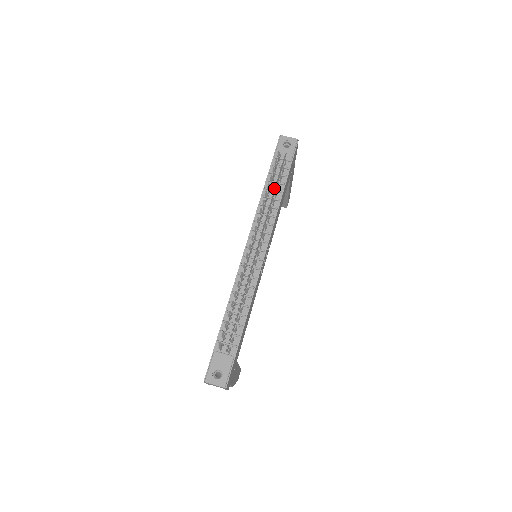
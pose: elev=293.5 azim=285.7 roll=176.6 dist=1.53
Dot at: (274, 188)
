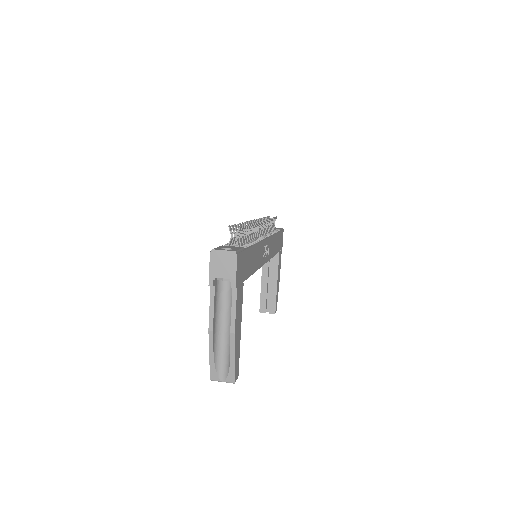
Dot at: (269, 224)
